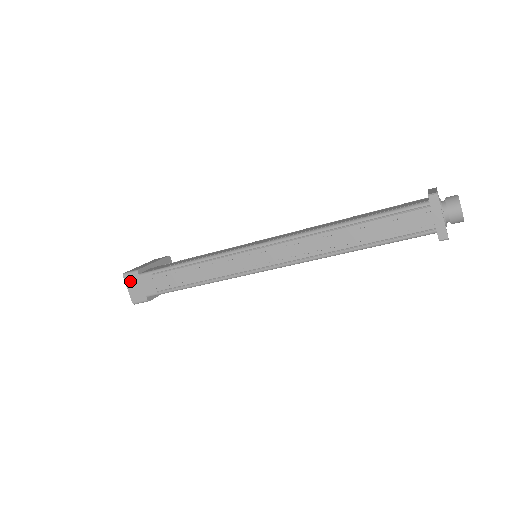
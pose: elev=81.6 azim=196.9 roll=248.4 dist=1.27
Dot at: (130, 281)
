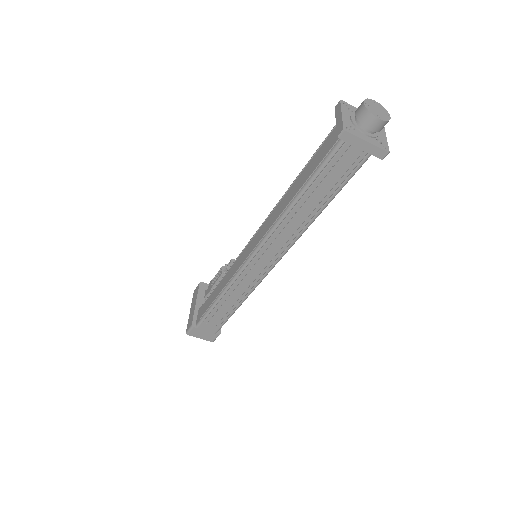
Dot at: (195, 334)
